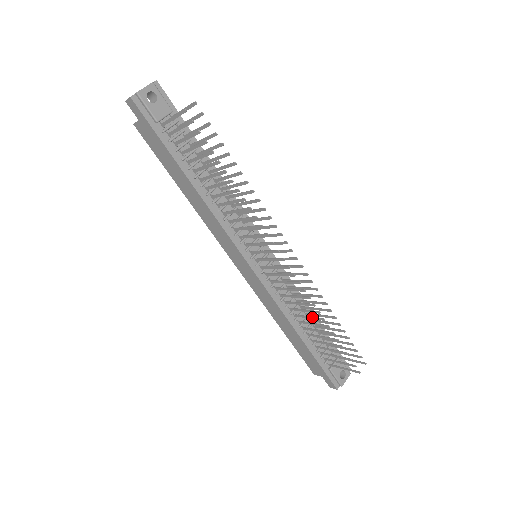
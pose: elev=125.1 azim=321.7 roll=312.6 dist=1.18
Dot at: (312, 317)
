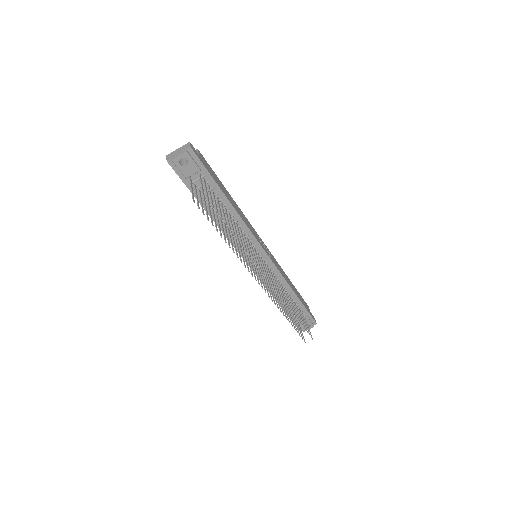
Dot at: (281, 307)
